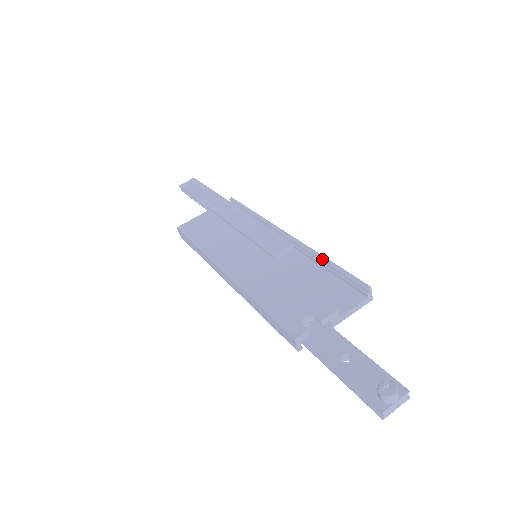
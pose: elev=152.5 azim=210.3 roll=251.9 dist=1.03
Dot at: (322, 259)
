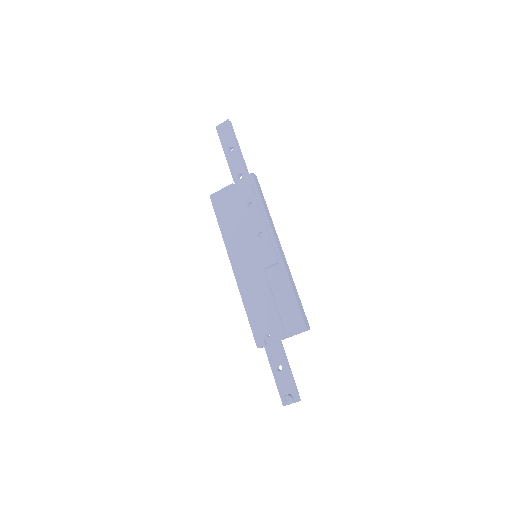
Dot at: (290, 289)
